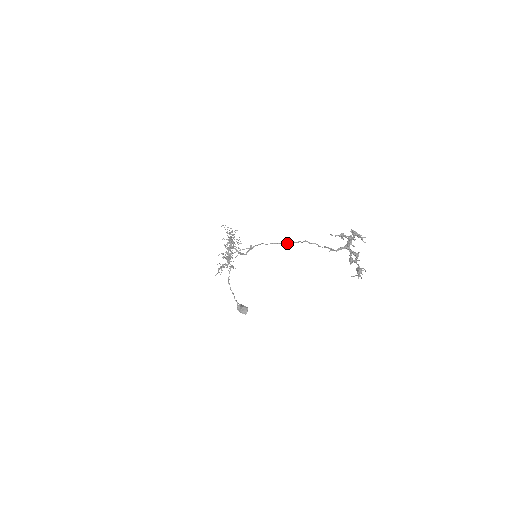
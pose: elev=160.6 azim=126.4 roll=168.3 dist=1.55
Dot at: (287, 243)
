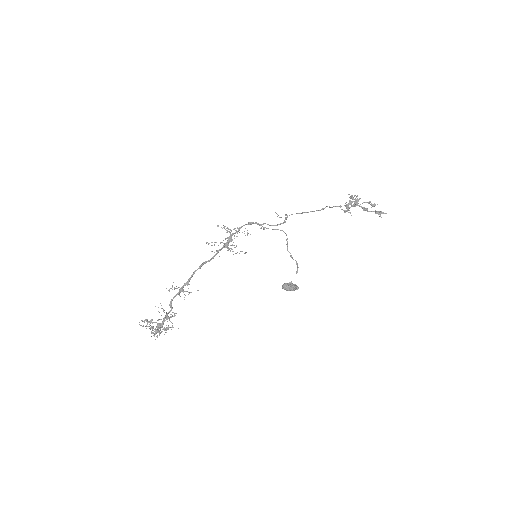
Dot at: occluded
